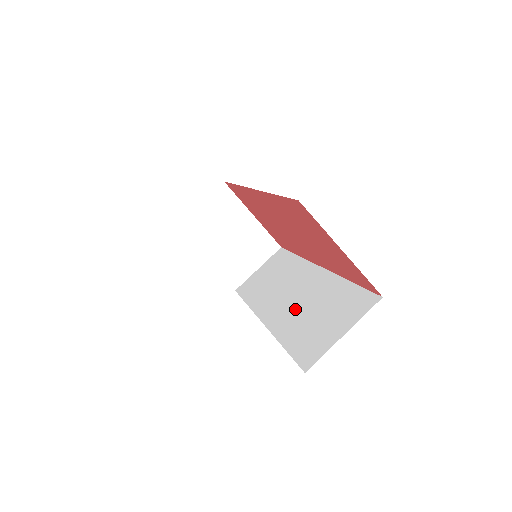
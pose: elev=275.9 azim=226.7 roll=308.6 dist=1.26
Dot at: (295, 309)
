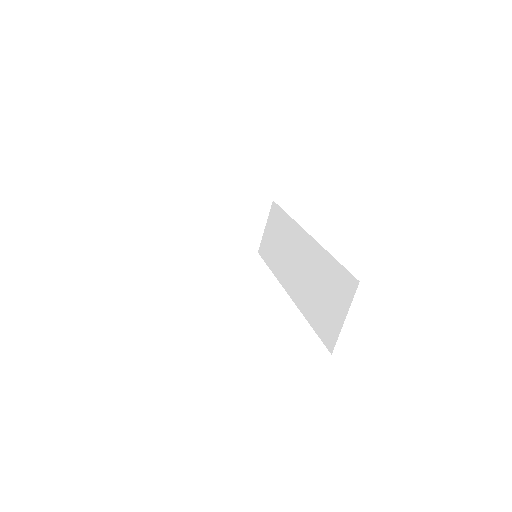
Dot at: (306, 285)
